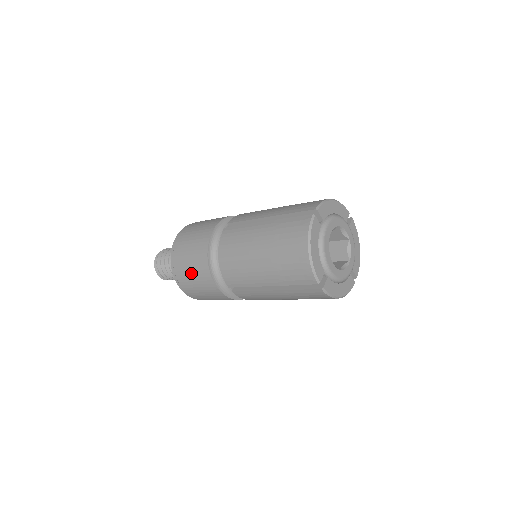
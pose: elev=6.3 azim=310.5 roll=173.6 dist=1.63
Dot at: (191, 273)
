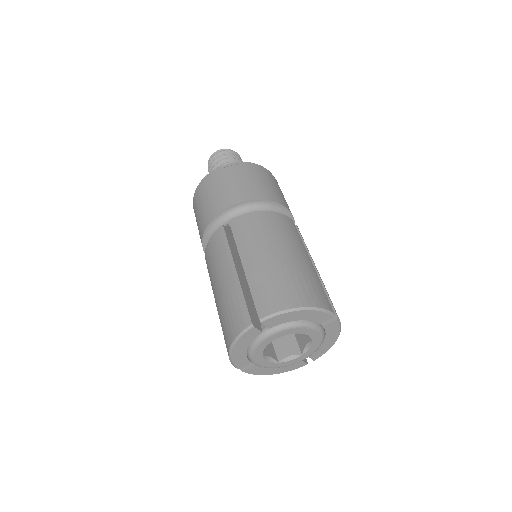
Dot at: occluded
